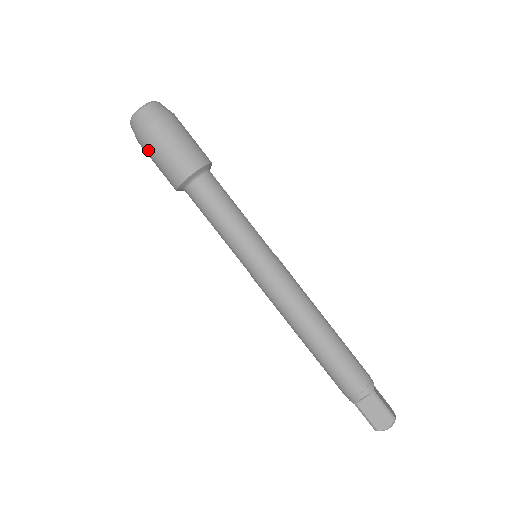
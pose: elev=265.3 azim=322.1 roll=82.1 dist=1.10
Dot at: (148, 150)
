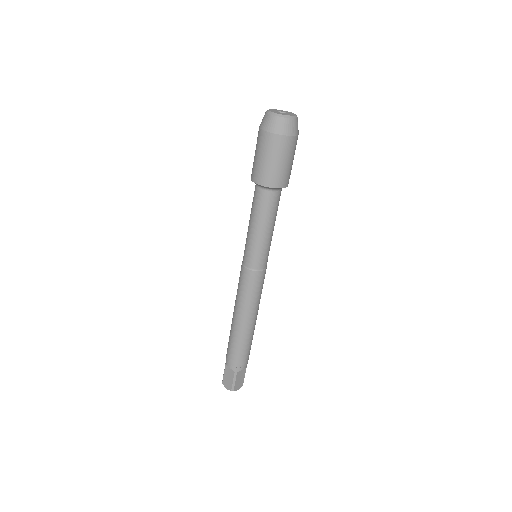
Dot at: (277, 148)
